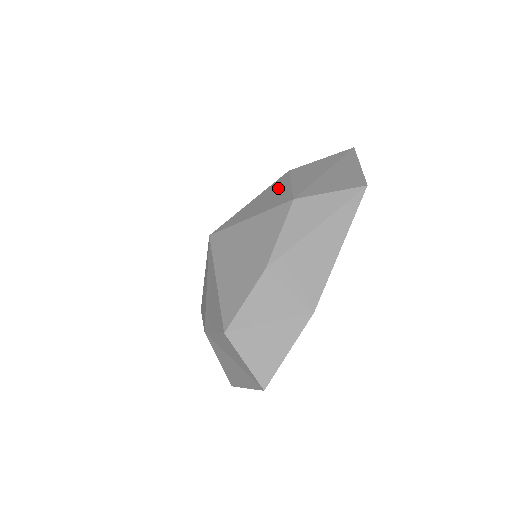
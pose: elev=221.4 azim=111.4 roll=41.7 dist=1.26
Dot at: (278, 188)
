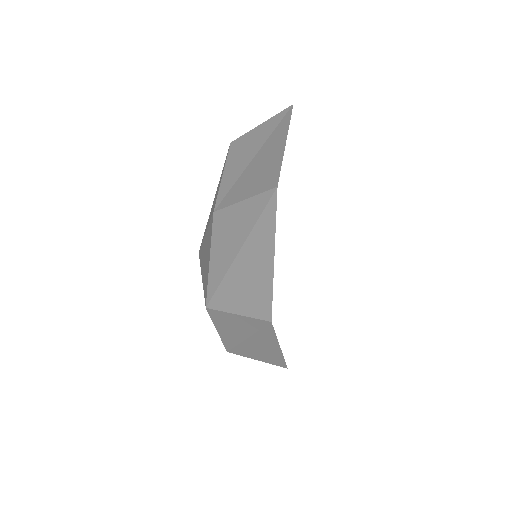
Dot at: occluded
